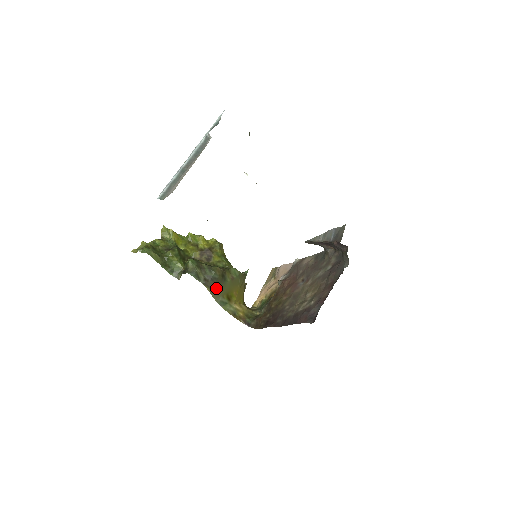
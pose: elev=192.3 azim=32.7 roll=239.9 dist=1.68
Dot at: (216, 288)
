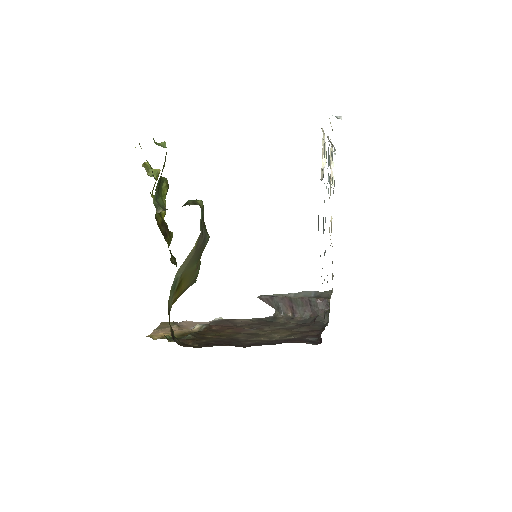
Dot at: (193, 256)
